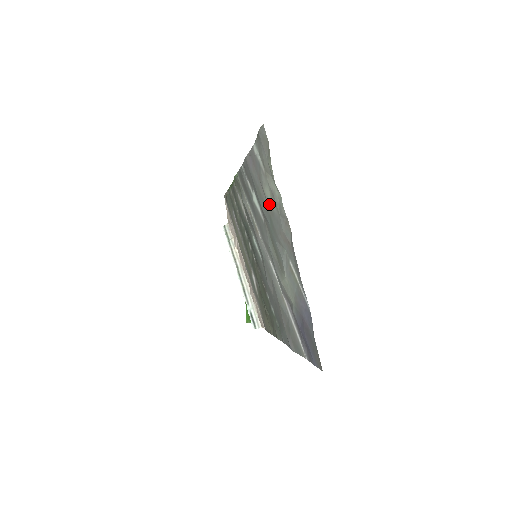
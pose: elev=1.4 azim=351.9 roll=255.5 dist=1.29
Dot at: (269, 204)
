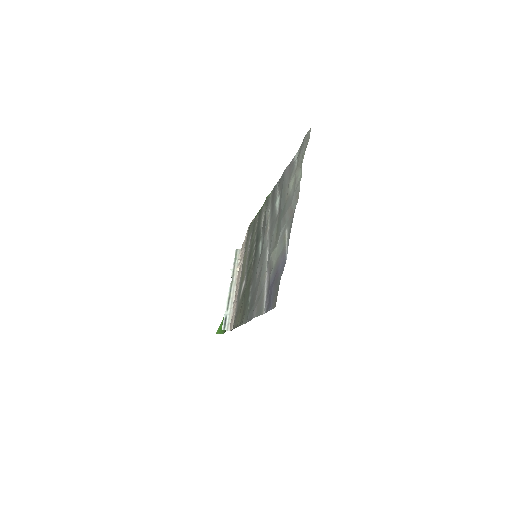
Dot at: (289, 192)
